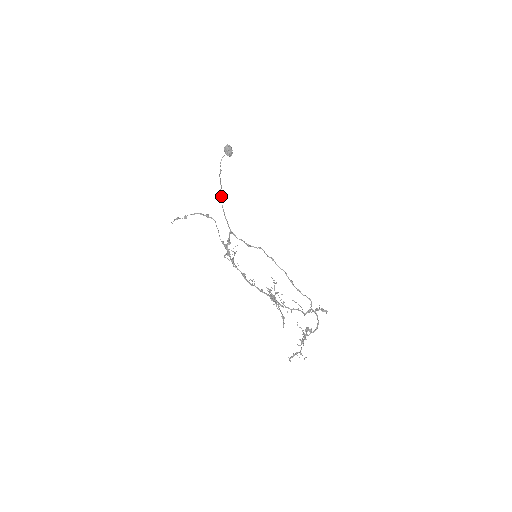
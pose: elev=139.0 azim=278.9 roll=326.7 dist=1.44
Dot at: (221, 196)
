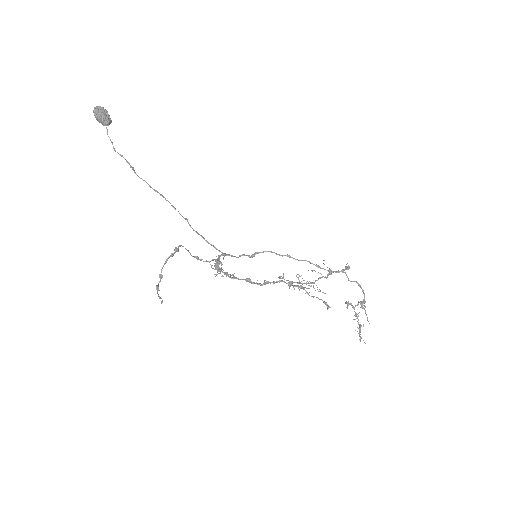
Dot at: (186, 219)
